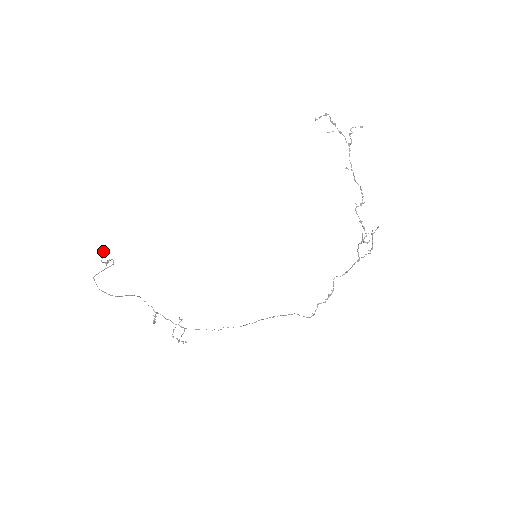
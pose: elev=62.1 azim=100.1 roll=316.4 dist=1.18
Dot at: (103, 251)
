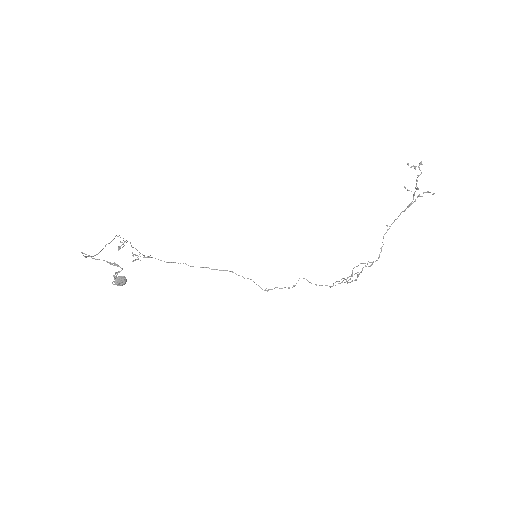
Dot at: (121, 282)
